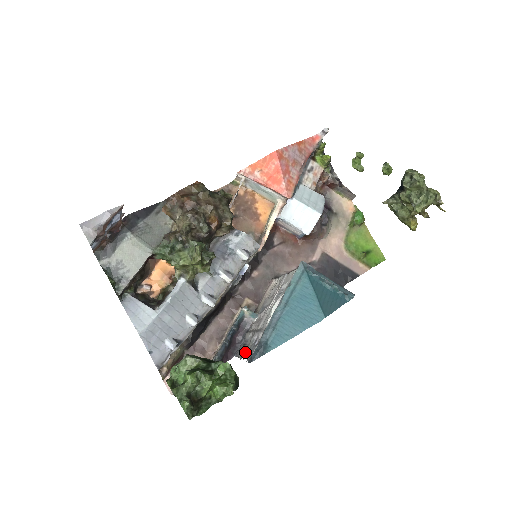
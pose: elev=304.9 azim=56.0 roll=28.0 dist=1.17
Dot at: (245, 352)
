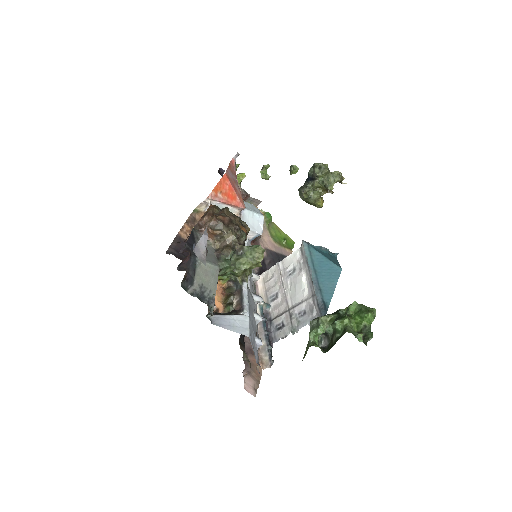
Dot at: (294, 327)
